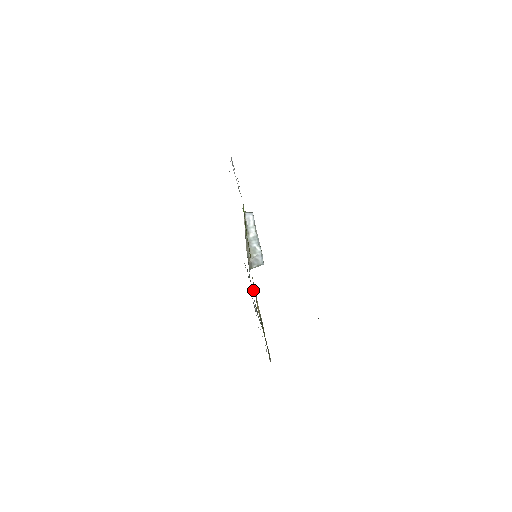
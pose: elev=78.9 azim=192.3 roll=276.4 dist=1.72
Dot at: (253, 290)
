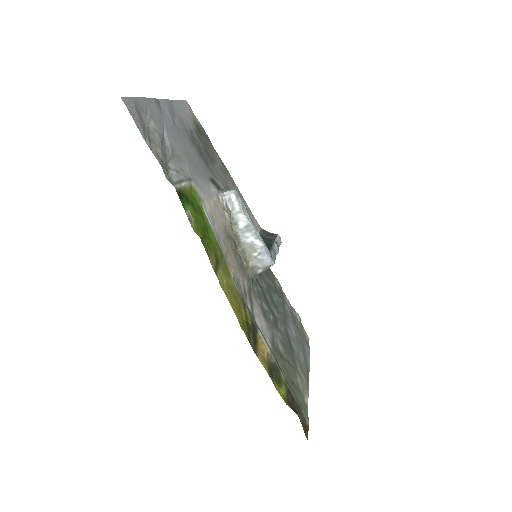
Dot at: (254, 317)
